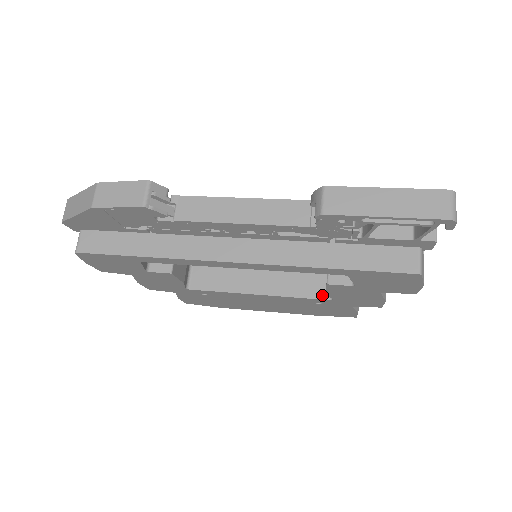
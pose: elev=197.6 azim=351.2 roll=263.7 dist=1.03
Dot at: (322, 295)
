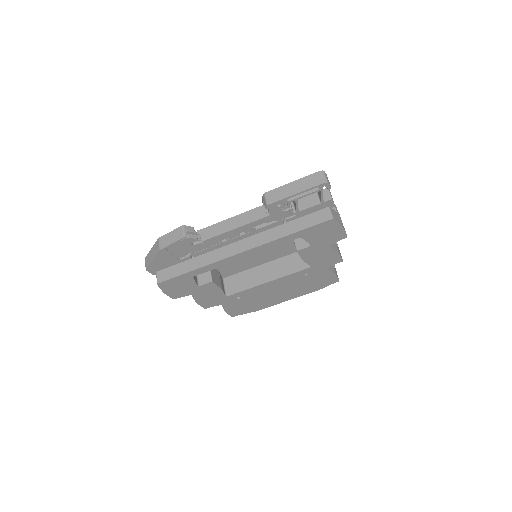
Dot at: (304, 267)
